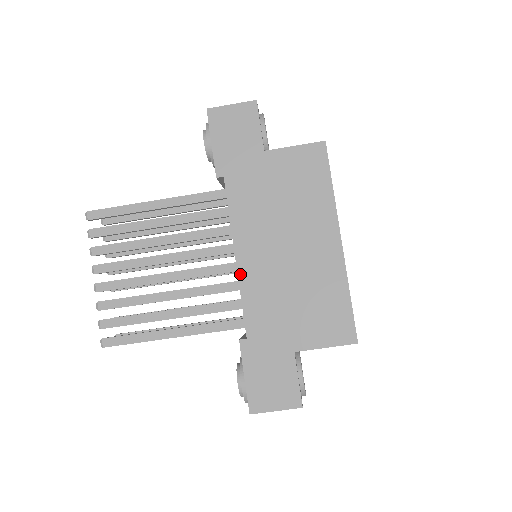
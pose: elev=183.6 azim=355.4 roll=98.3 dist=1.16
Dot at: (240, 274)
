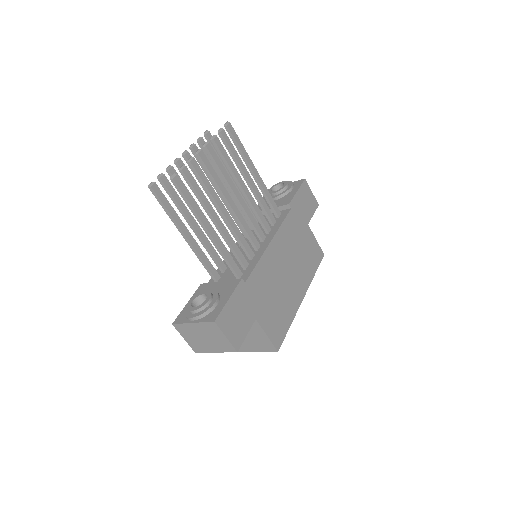
Dot at: (266, 252)
